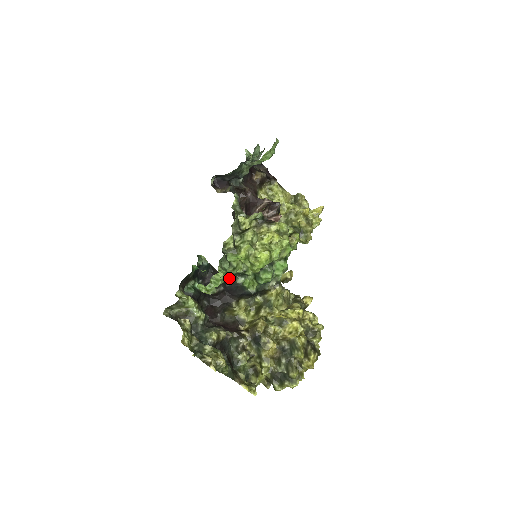
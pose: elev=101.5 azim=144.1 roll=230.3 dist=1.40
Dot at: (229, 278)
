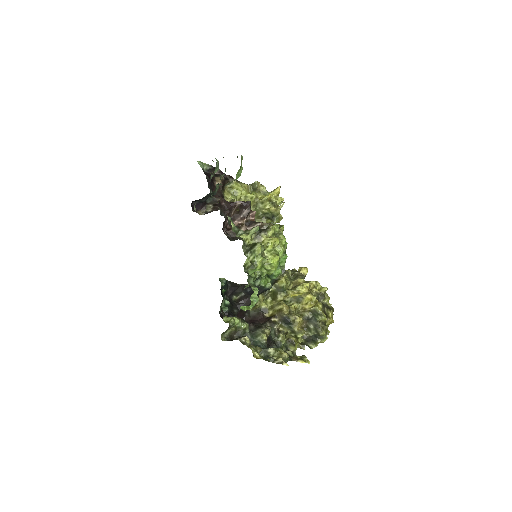
Dot at: occluded
